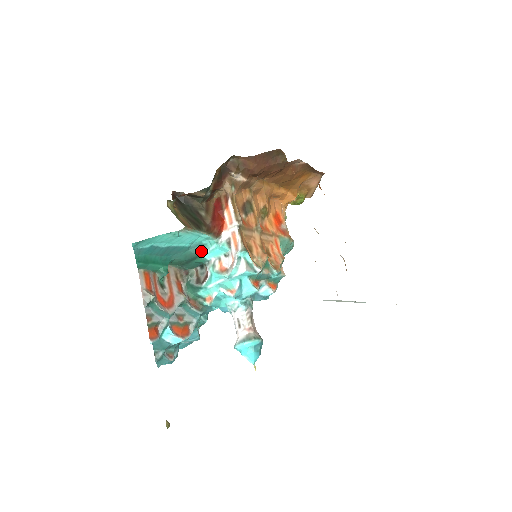
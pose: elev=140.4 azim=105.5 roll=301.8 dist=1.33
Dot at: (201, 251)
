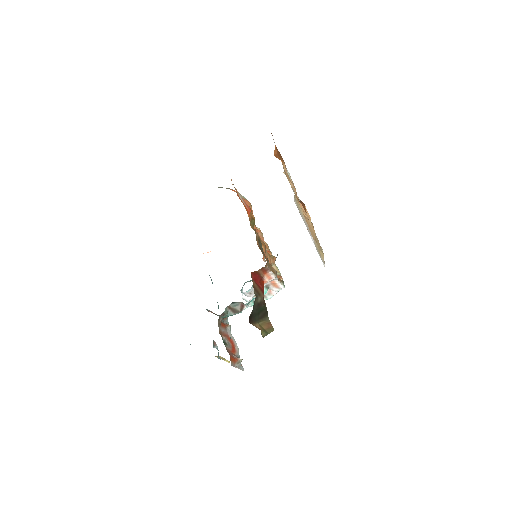
Dot at: occluded
